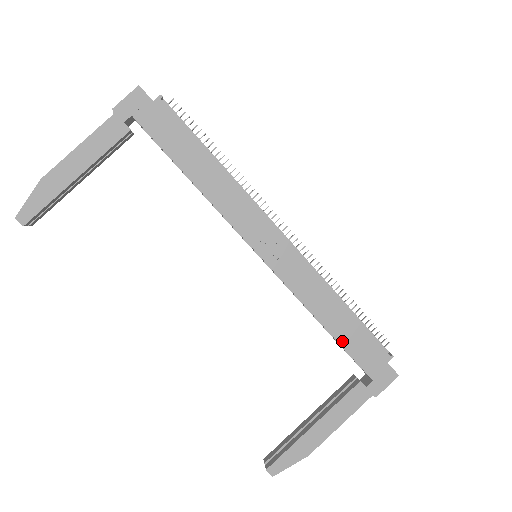
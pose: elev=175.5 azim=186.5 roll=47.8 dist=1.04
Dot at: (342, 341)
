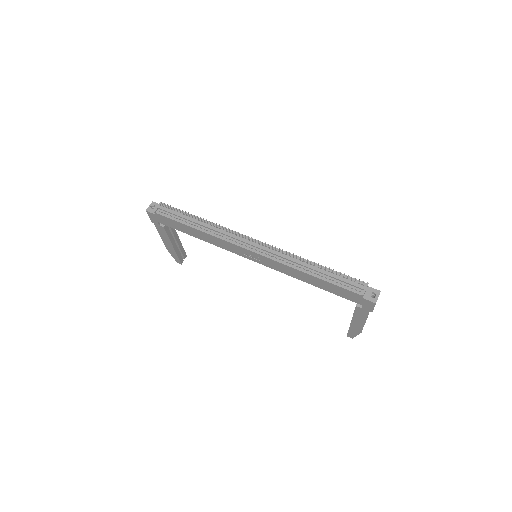
Dot at: (327, 290)
